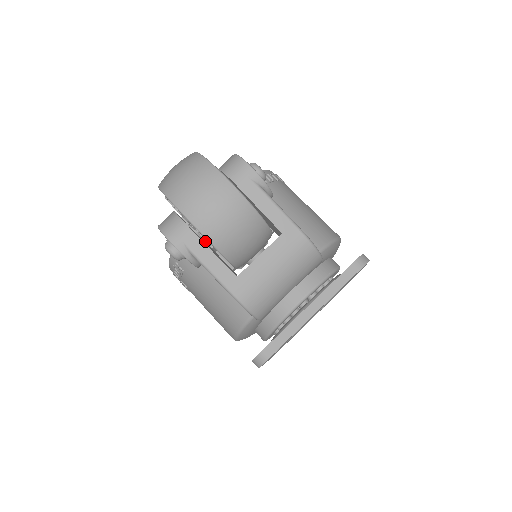
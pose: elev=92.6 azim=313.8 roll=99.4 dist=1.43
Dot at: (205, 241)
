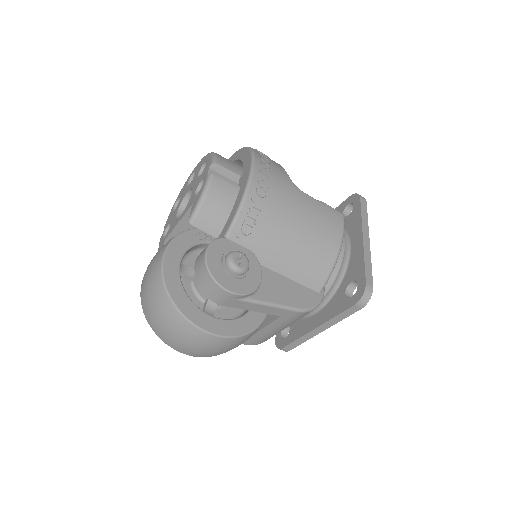
Dot at: occluded
